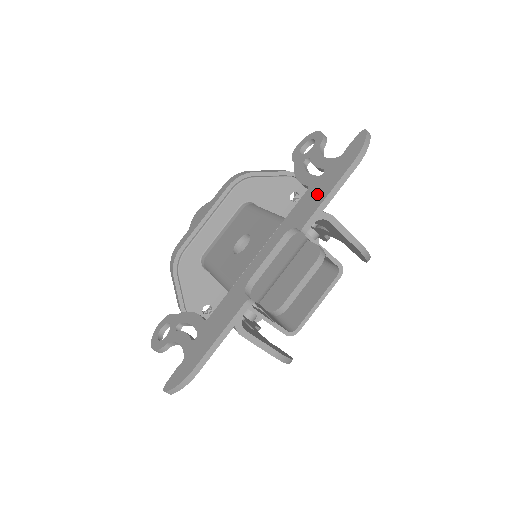
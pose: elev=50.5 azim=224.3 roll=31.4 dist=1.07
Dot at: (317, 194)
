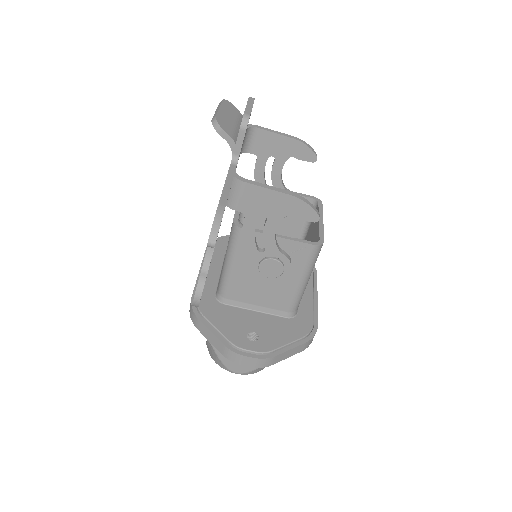
Dot at: occluded
